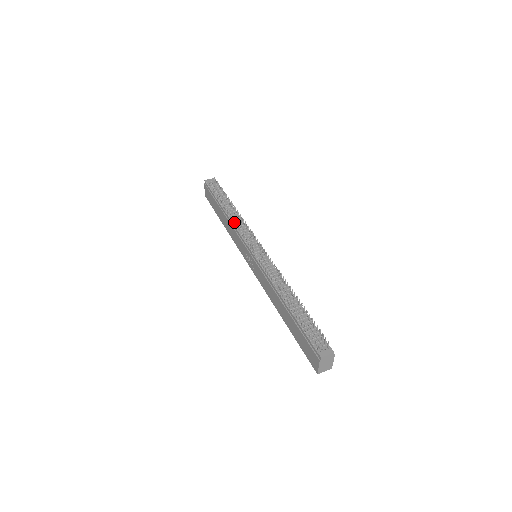
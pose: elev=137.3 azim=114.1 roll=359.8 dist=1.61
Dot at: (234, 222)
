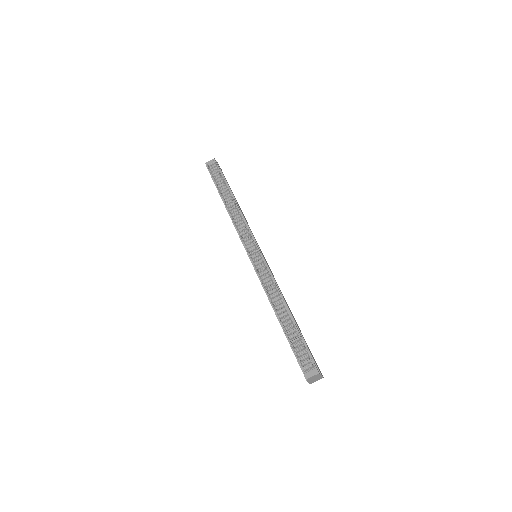
Dot at: (233, 219)
